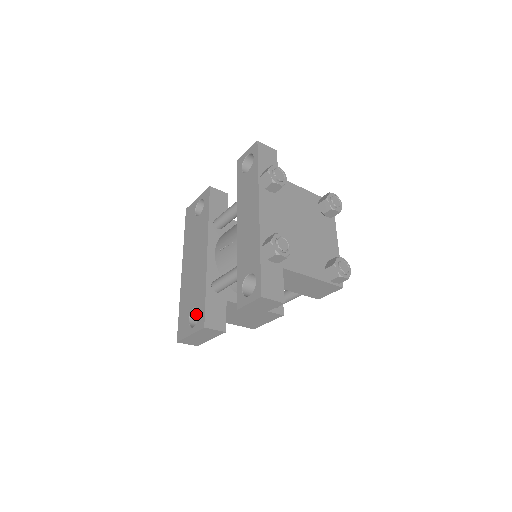
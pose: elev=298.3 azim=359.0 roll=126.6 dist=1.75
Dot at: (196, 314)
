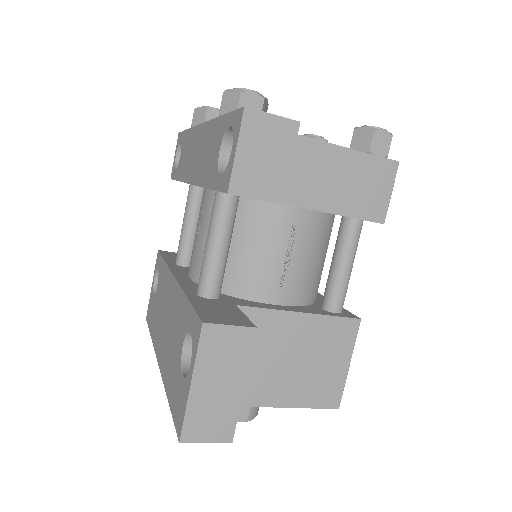
Dot at: occluded
